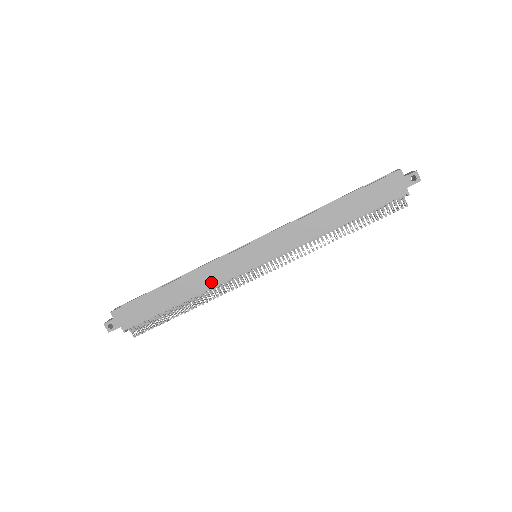
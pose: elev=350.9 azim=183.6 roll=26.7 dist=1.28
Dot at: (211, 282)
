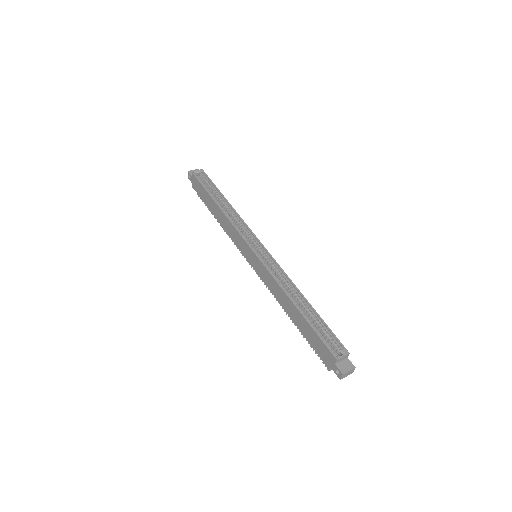
Dot at: (229, 232)
